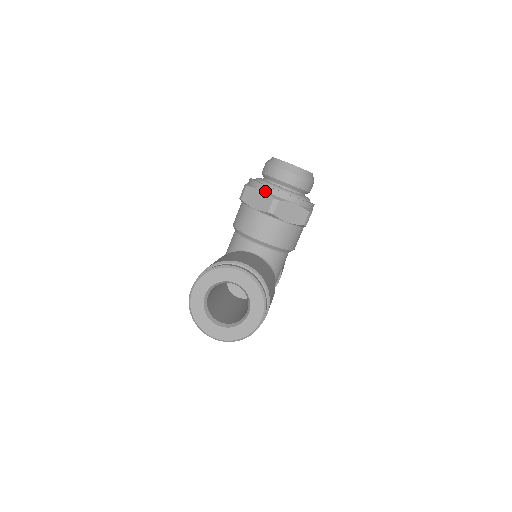
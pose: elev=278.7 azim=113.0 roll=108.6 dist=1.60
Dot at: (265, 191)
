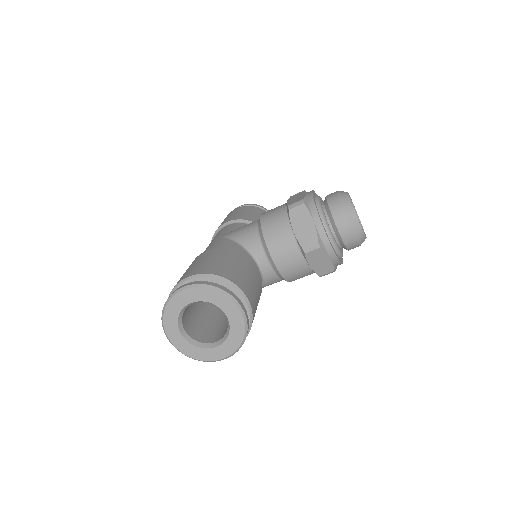
Dot at: (316, 227)
